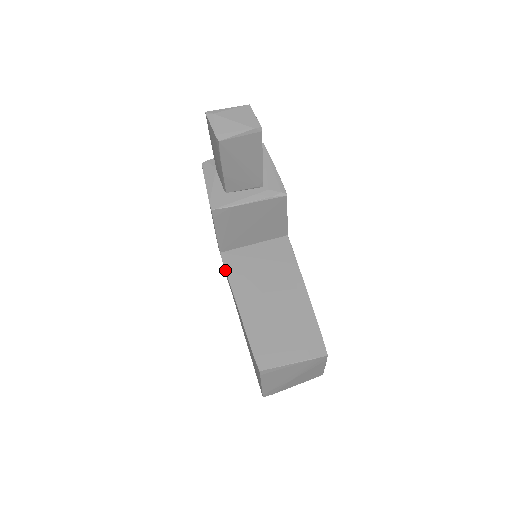
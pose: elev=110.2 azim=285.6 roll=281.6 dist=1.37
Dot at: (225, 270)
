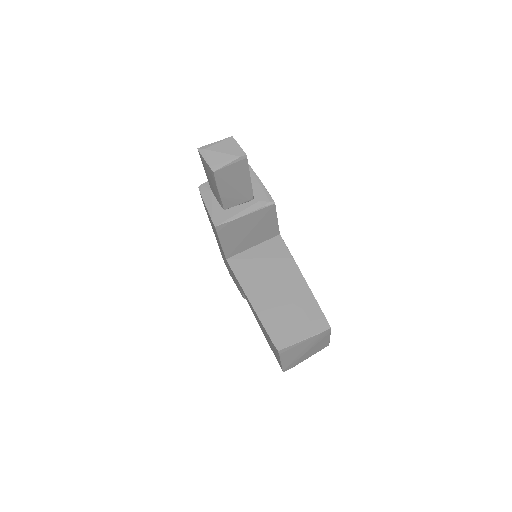
Dot at: (233, 273)
